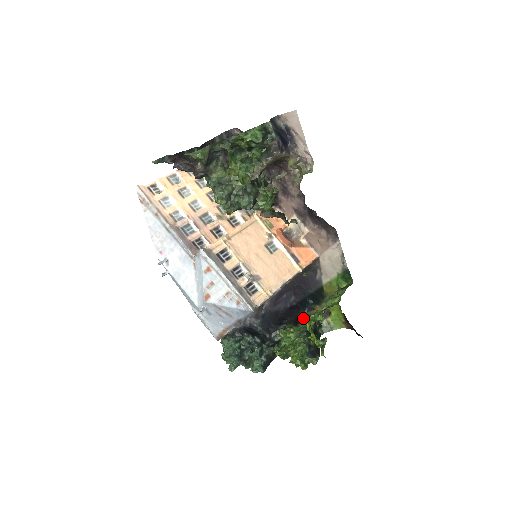
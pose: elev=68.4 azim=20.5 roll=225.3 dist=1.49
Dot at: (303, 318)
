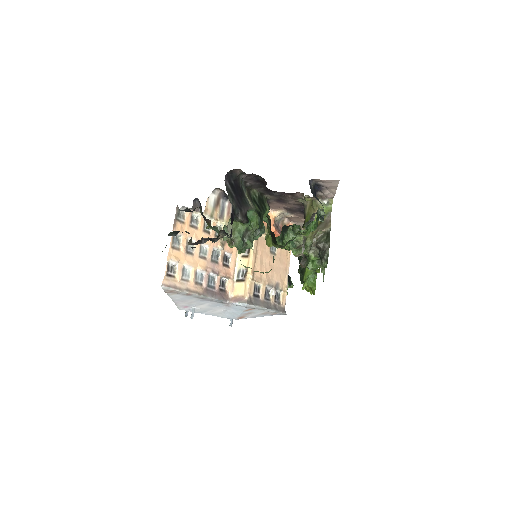
Dot at: occluded
